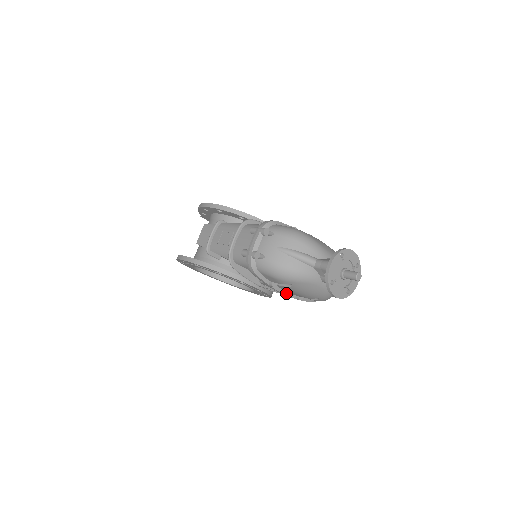
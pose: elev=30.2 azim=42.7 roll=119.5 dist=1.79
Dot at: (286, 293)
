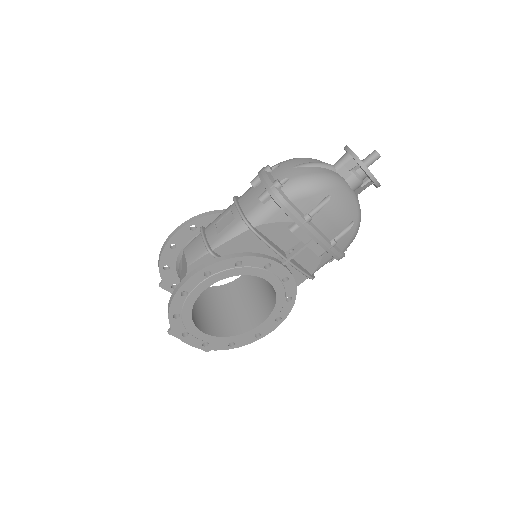
Dot at: (322, 235)
